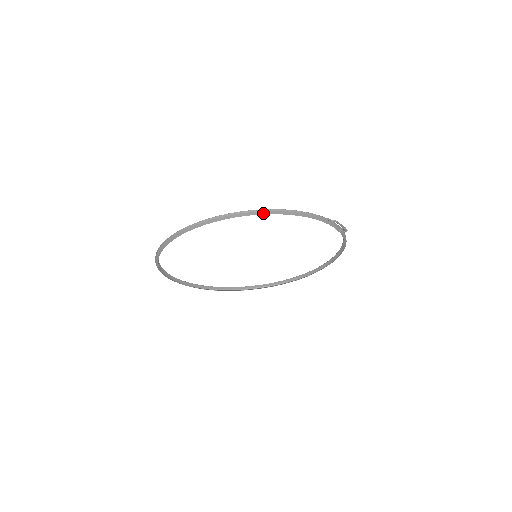
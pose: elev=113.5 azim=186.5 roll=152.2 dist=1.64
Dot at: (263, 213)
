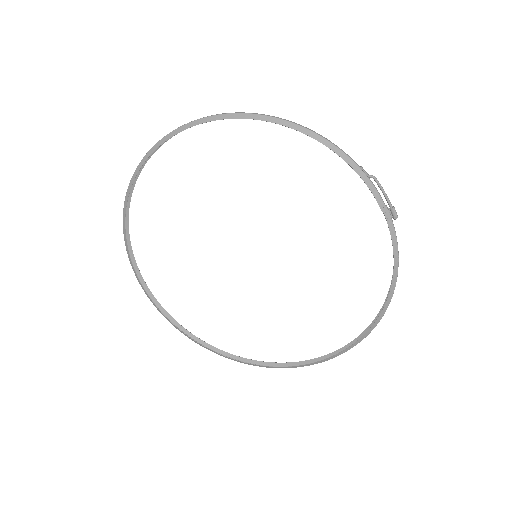
Dot at: (261, 118)
